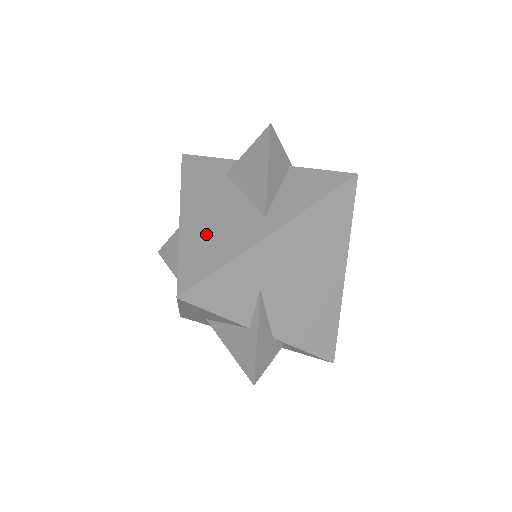
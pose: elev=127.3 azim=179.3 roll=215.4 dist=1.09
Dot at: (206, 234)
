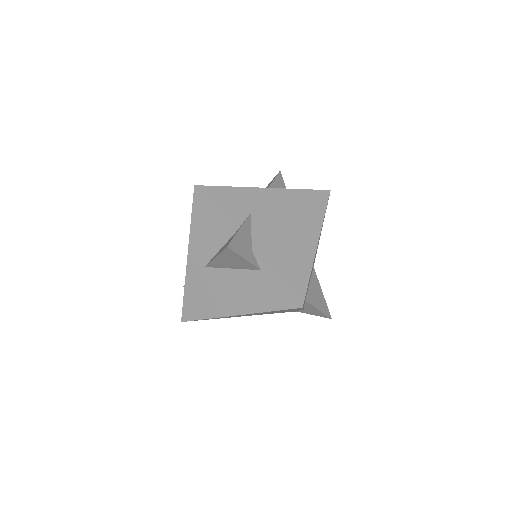
Dot at: occluded
